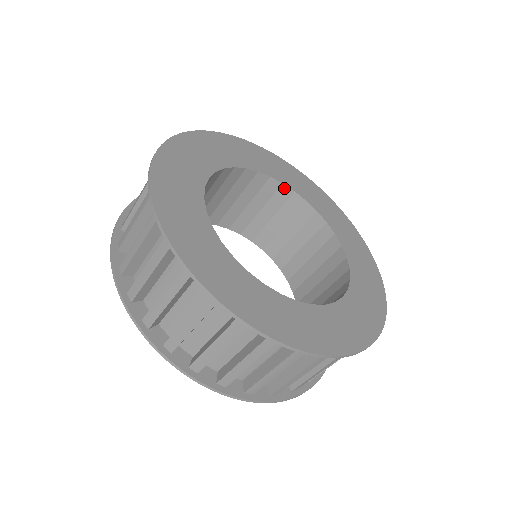
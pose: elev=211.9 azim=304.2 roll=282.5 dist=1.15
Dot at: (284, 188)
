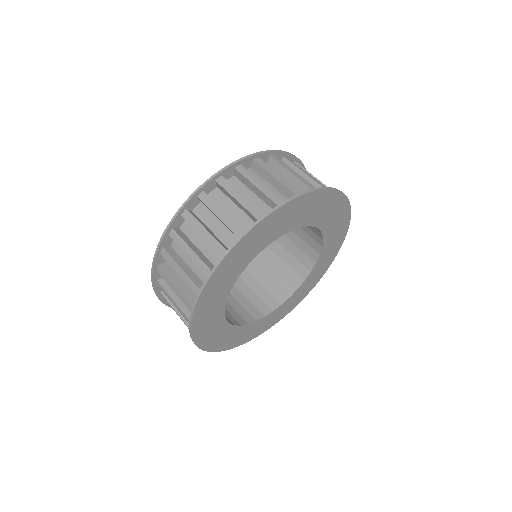
Dot at: (318, 229)
